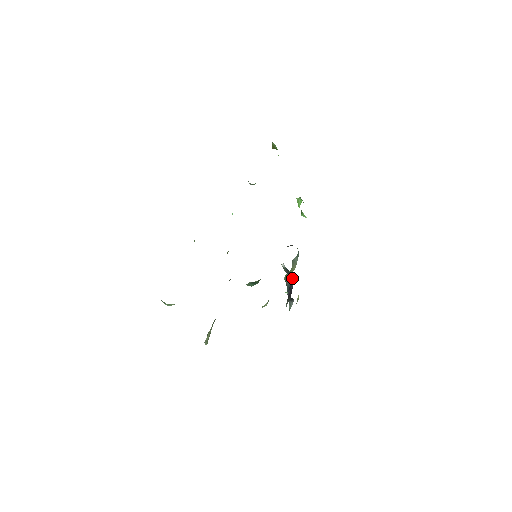
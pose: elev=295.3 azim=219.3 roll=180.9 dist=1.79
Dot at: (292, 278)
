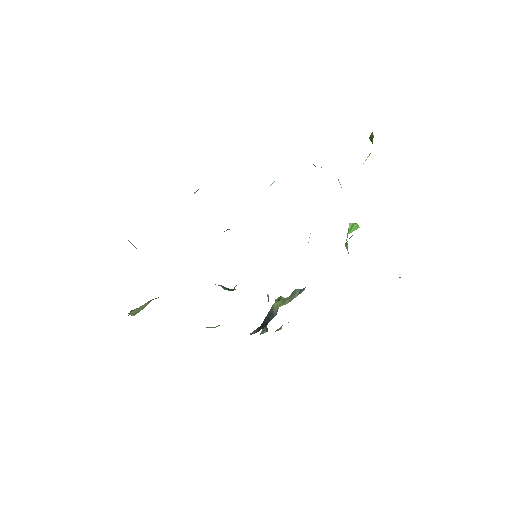
Dot at: (271, 315)
